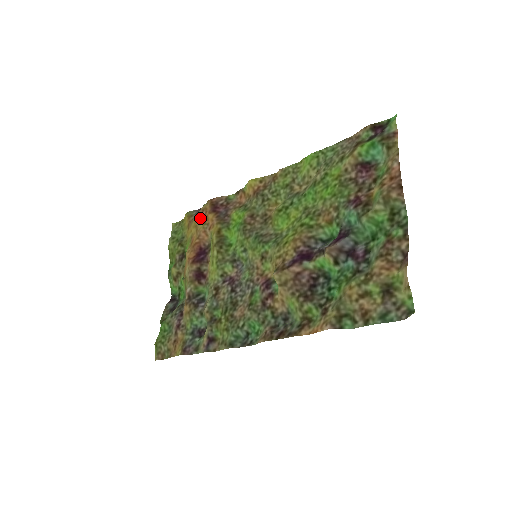
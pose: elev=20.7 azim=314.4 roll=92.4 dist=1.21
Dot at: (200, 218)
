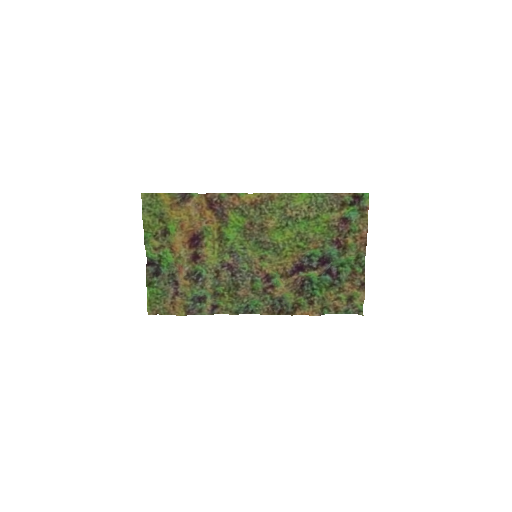
Dot at: (196, 211)
